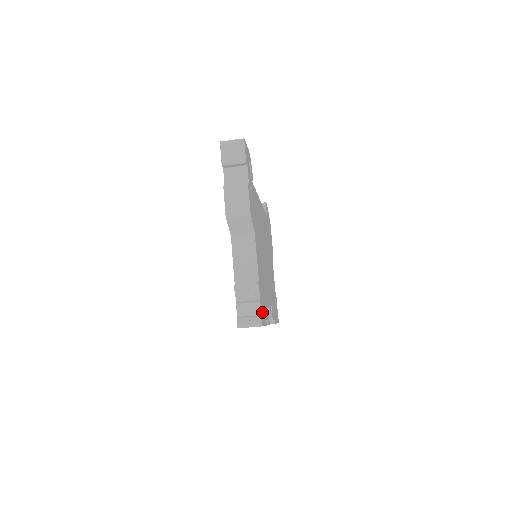
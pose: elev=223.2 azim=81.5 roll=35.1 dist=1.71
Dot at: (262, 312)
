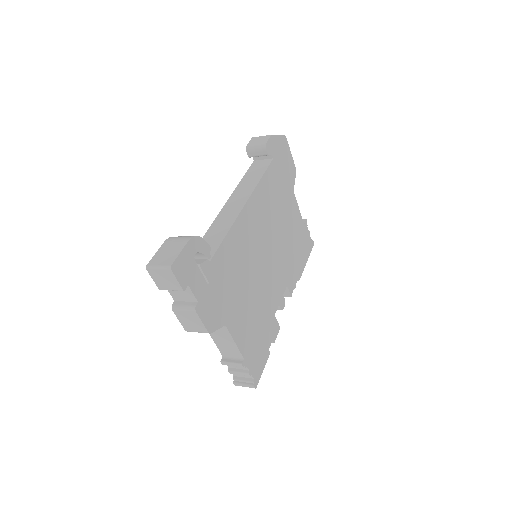
Dot at: (256, 370)
